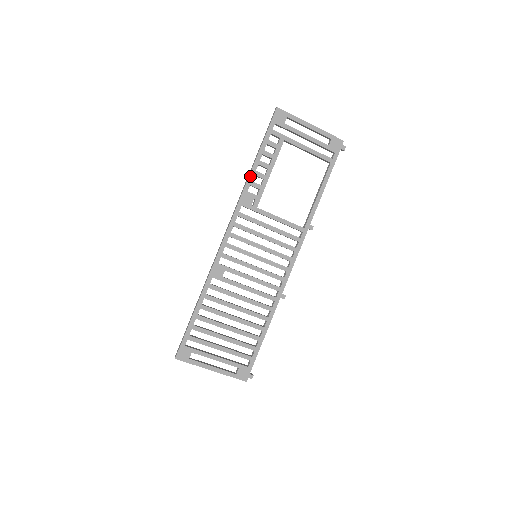
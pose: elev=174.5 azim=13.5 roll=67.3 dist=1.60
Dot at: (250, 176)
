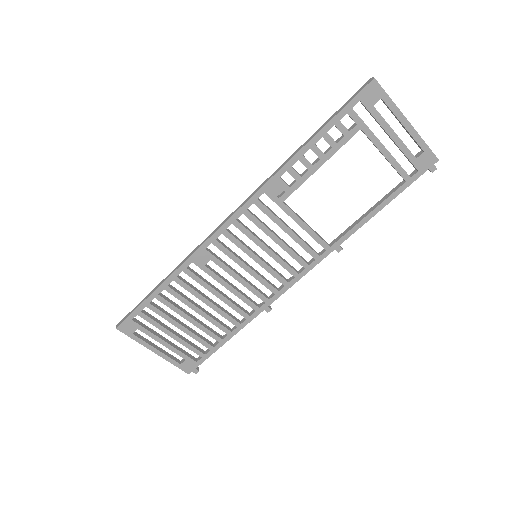
Dot at: (292, 159)
